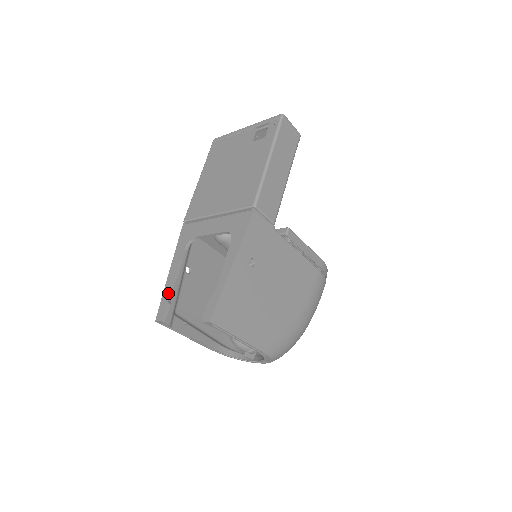
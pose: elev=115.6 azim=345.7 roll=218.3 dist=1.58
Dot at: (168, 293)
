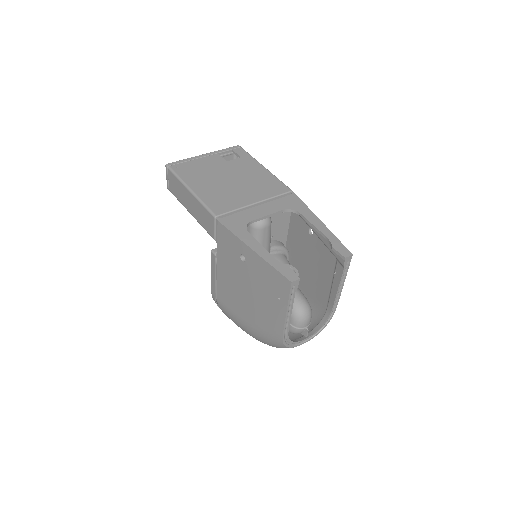
Dot at: (277, 261)
